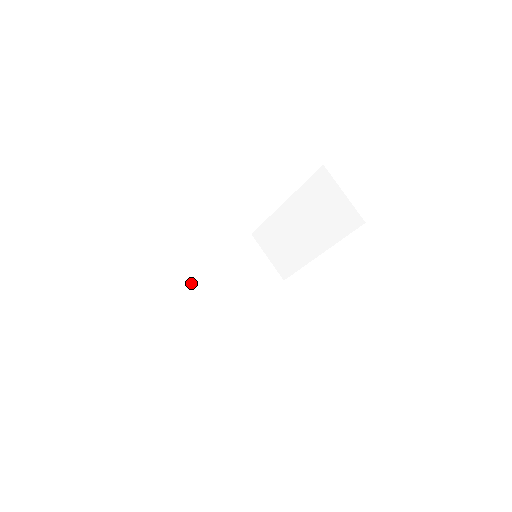
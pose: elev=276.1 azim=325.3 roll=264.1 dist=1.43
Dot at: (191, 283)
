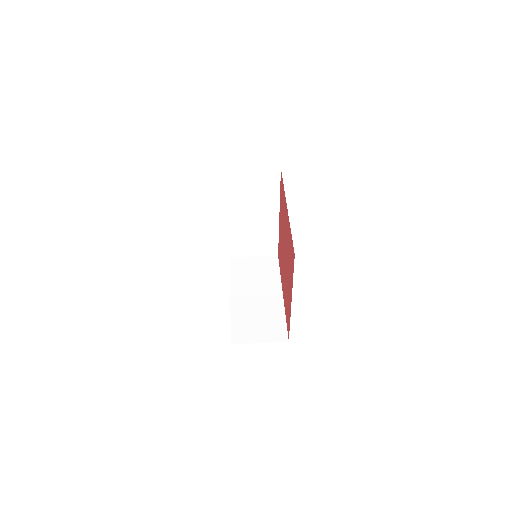
Dot at: (243, 317)
